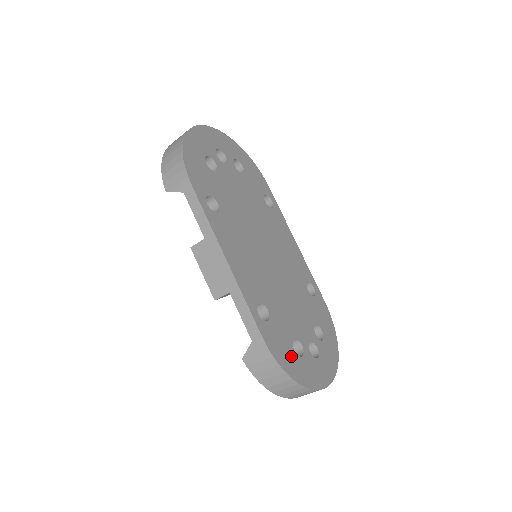
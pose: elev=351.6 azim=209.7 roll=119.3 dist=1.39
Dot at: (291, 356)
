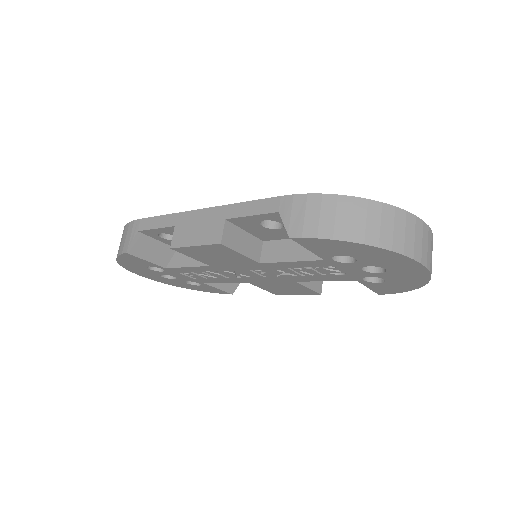
Dot at: occluded
